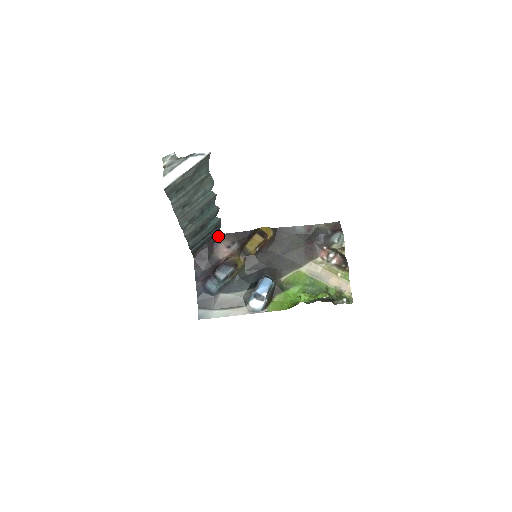
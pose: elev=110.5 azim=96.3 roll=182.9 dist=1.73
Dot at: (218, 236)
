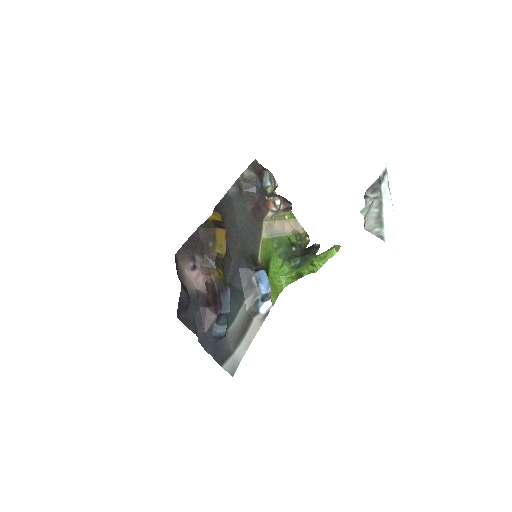
Dot at: occluded
